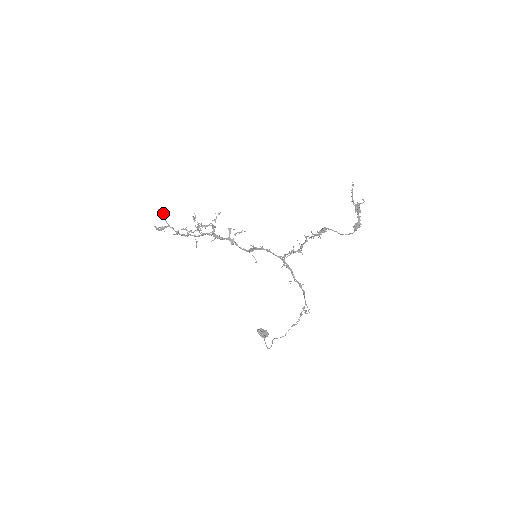
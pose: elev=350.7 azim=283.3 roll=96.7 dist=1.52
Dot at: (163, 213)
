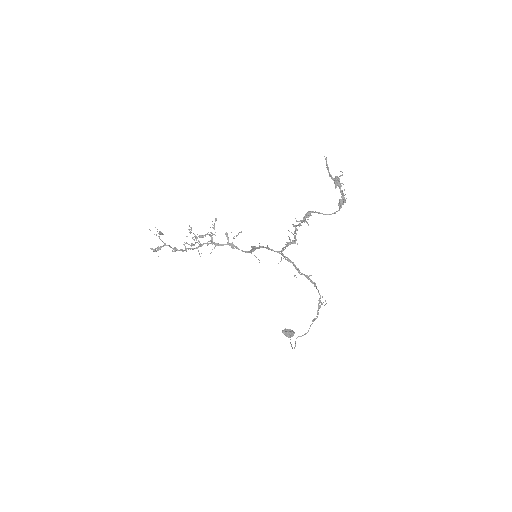
Dot at: occluded
